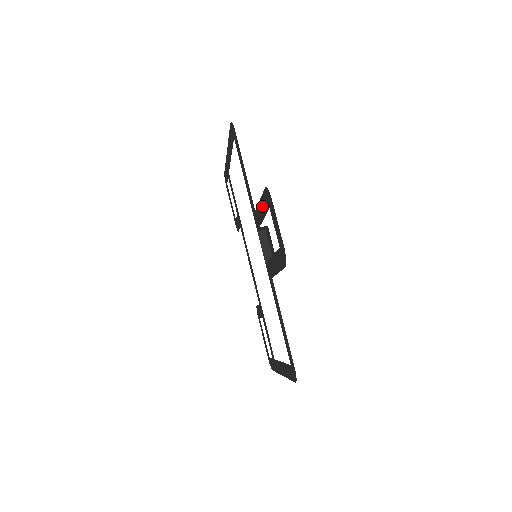
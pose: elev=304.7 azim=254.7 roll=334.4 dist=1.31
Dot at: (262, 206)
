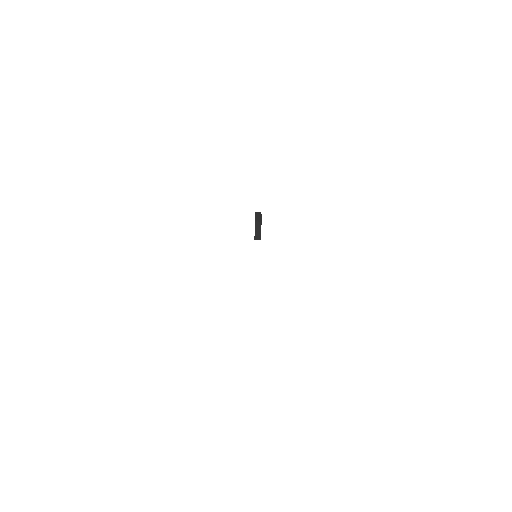
Dot at: occluded
